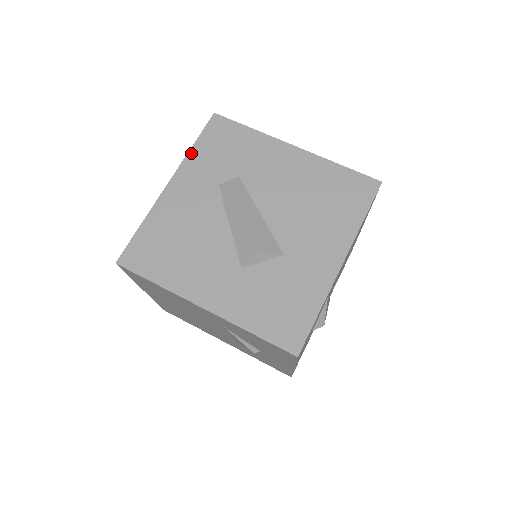
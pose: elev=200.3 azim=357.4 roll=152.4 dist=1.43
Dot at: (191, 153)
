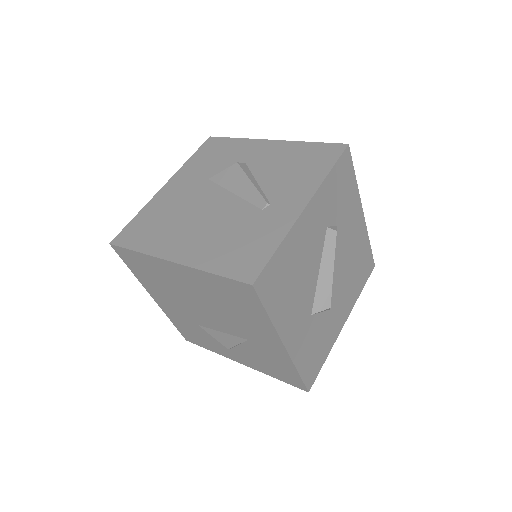
Dot at: (326, 181)
